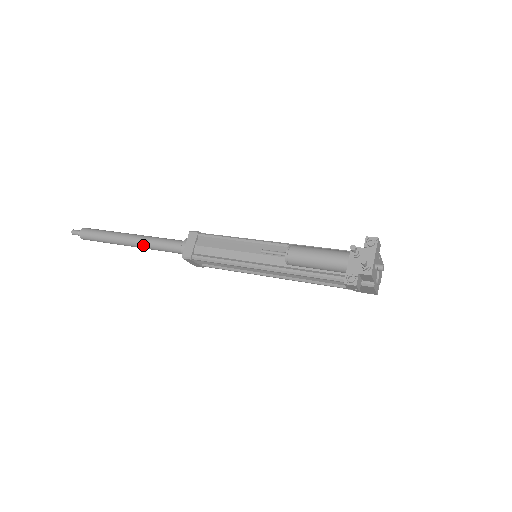
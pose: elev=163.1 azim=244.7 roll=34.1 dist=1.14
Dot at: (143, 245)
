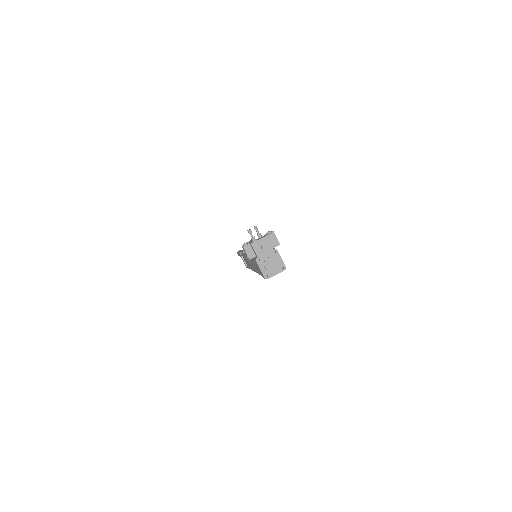
Dot at: occluded
